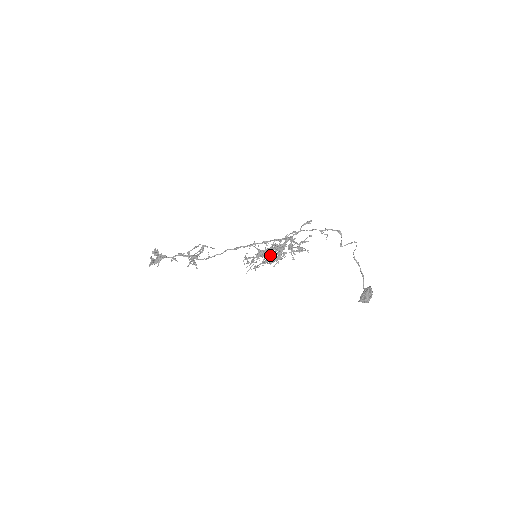
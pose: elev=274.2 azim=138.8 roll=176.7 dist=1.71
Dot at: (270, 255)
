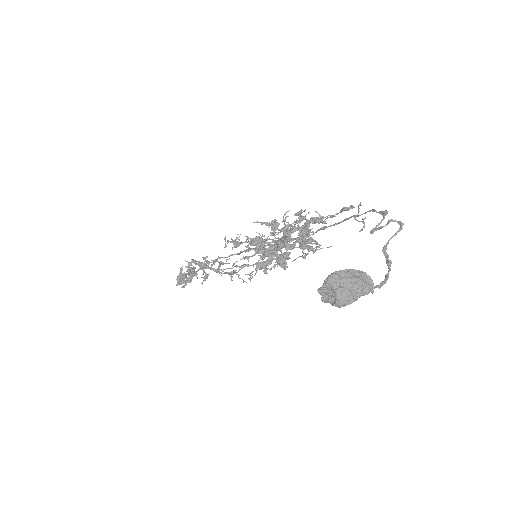
Dot at: occluded
